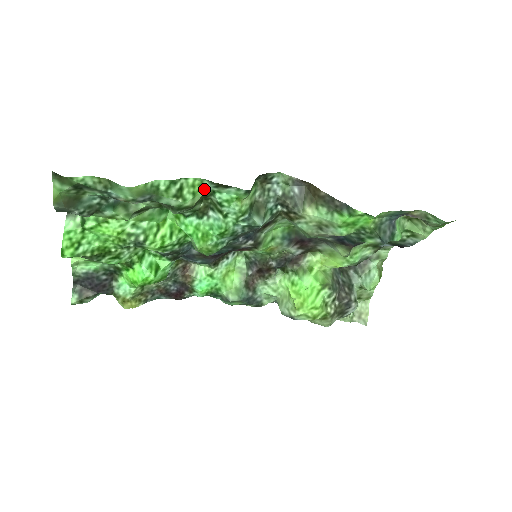
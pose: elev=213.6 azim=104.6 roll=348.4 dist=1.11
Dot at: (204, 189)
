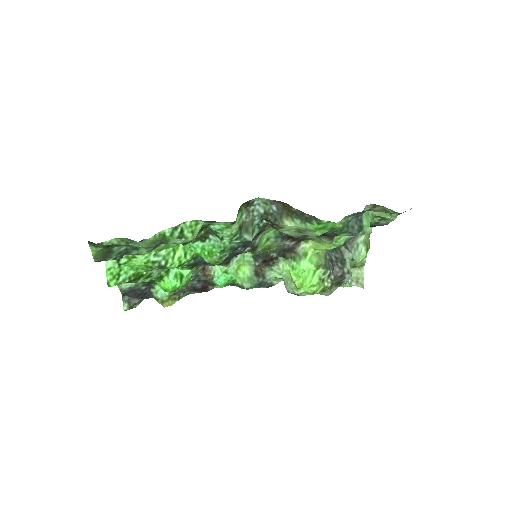
Dot at: (200, 226)
